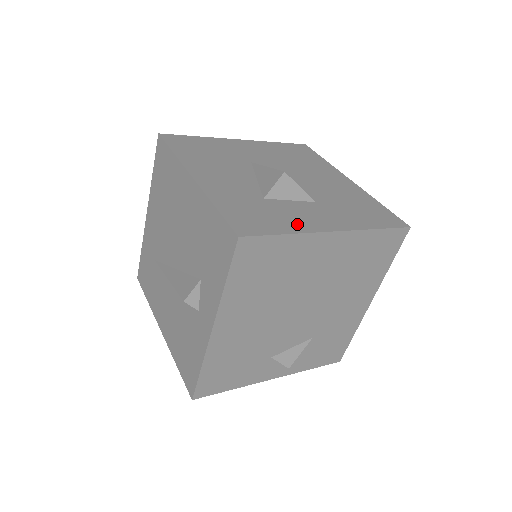
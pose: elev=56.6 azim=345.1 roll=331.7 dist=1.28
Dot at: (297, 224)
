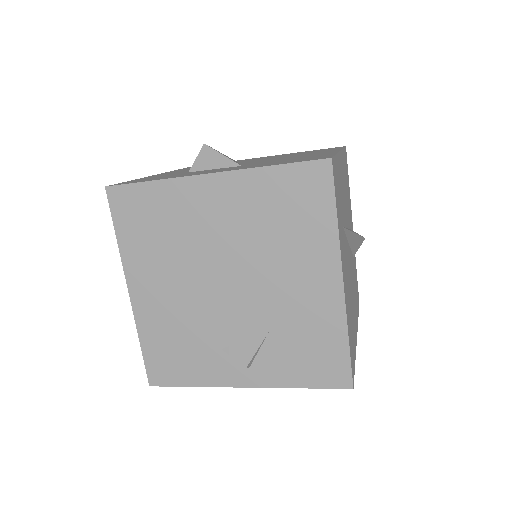
Dot at: (179, 176)
